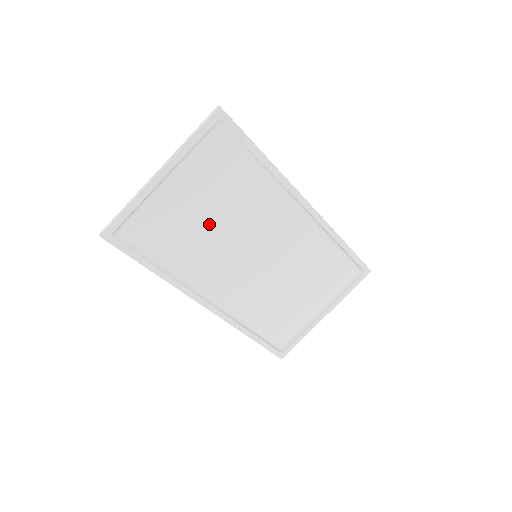
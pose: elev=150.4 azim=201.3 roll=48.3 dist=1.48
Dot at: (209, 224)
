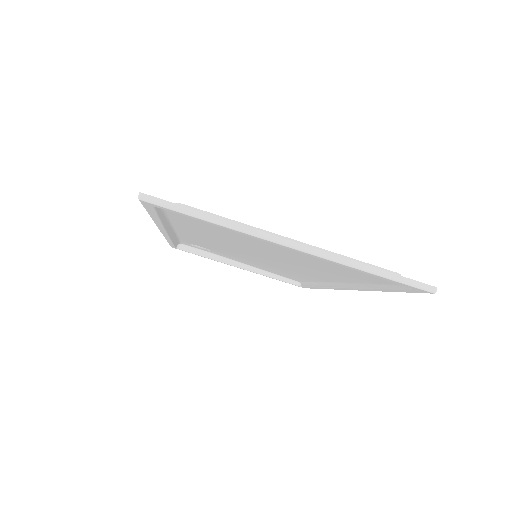
Dot at: (261, 249)
